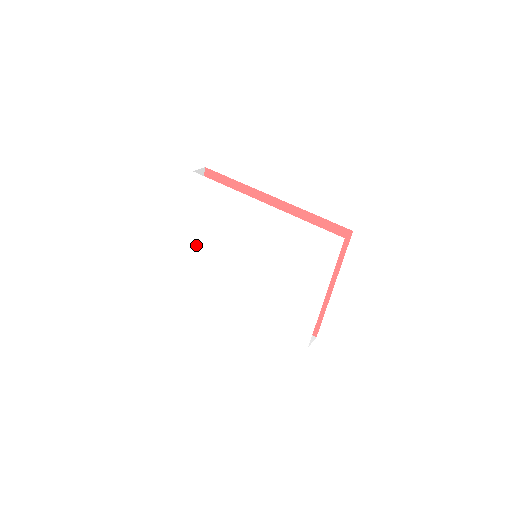
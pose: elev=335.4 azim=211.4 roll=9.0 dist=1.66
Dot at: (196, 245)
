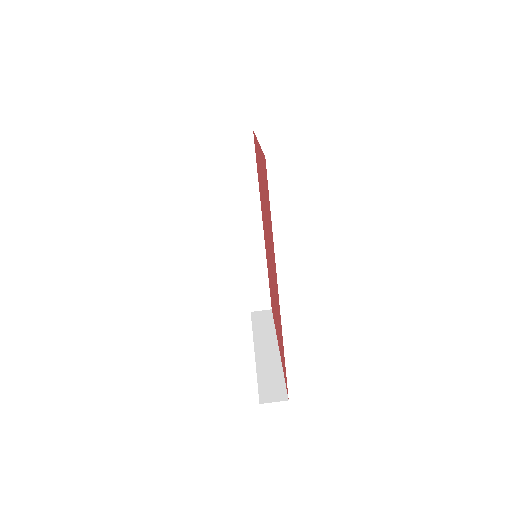
Dot at: occluded
